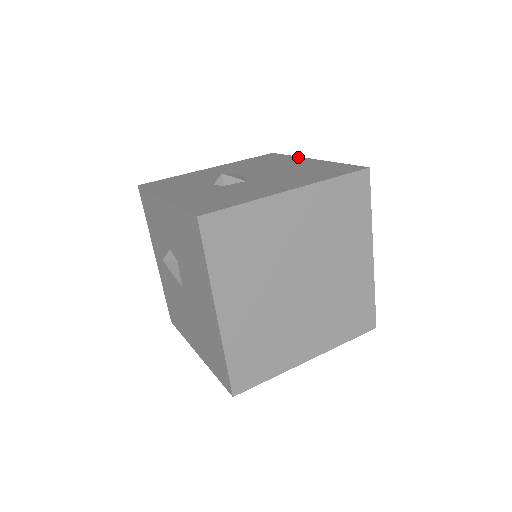
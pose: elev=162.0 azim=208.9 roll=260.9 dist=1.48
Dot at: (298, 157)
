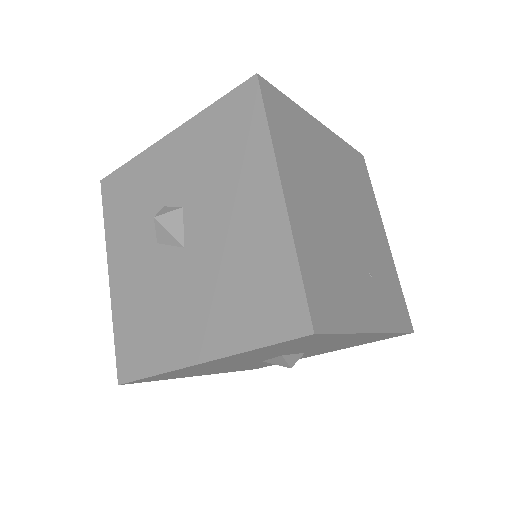
Dot at: occluded
